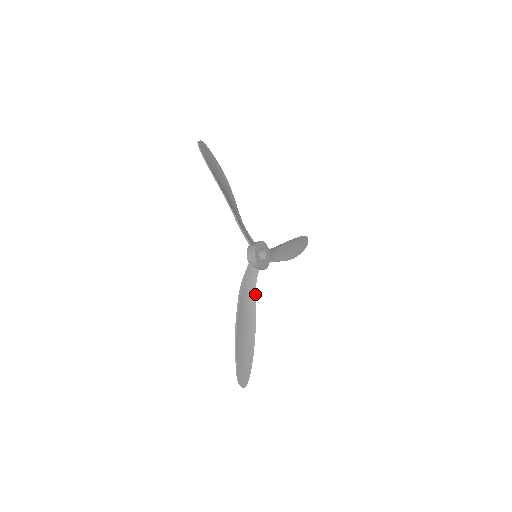
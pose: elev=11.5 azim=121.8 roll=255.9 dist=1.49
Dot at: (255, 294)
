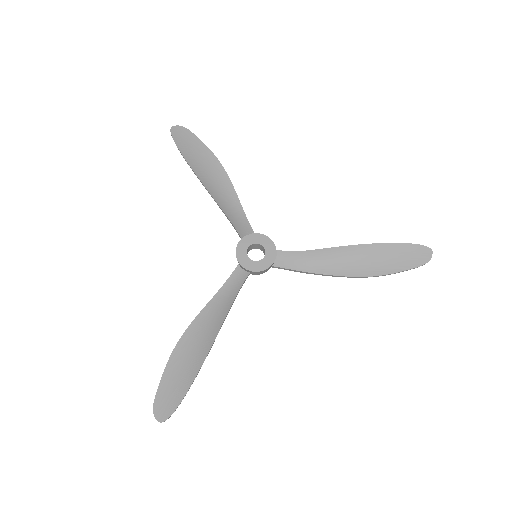
Dot at: (232, 303)
